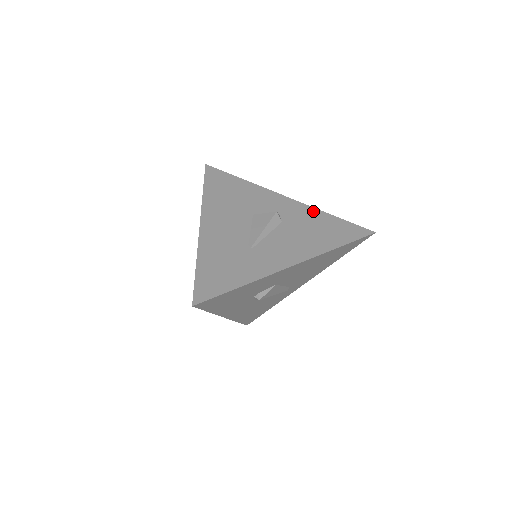
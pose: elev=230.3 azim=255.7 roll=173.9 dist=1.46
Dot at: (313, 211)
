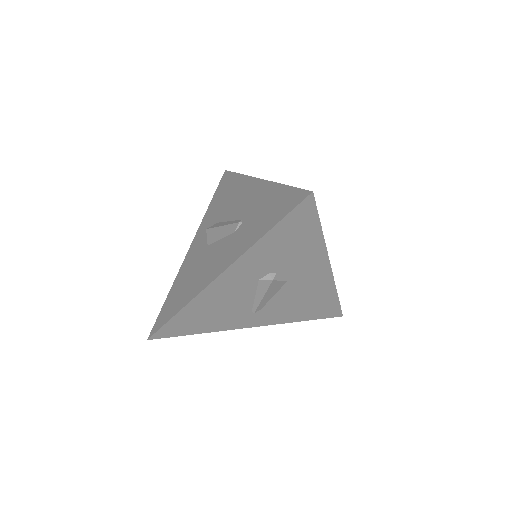
Dot at: occluded
